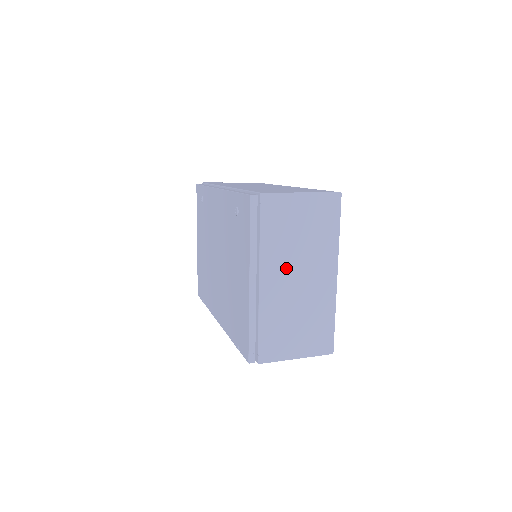
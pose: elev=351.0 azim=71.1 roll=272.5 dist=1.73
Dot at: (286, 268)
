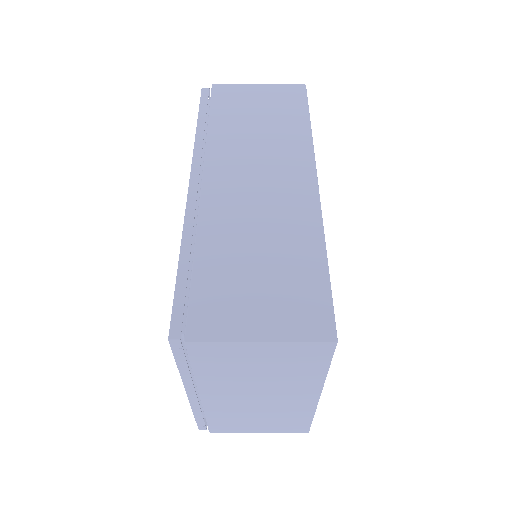
Dot at: (238, 391)
